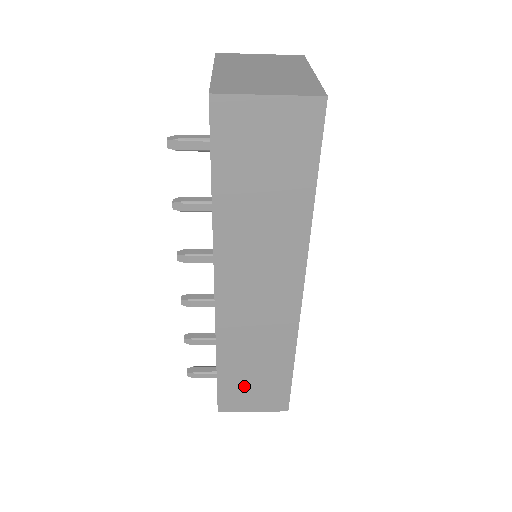
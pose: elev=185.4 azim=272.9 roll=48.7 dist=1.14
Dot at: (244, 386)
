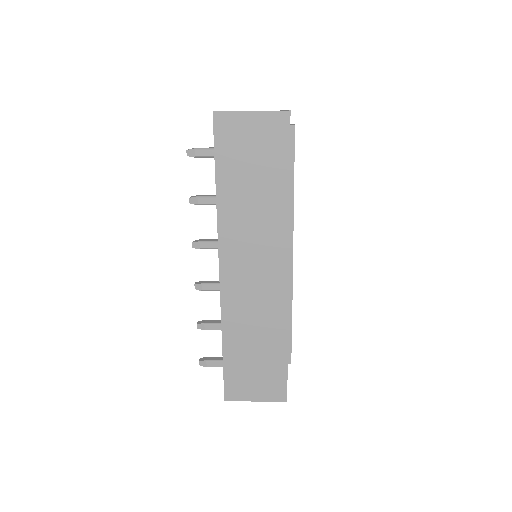
Dot at: (246, 370)
